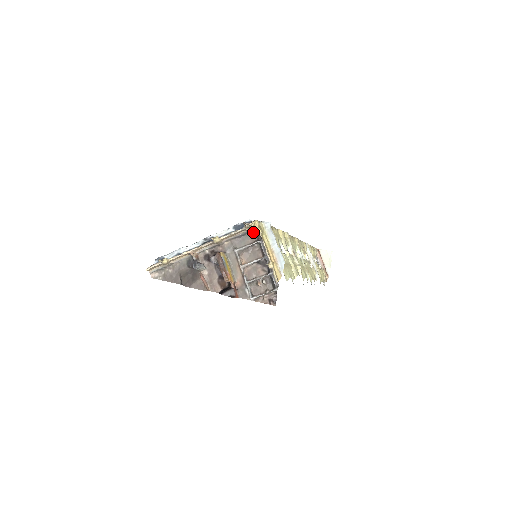
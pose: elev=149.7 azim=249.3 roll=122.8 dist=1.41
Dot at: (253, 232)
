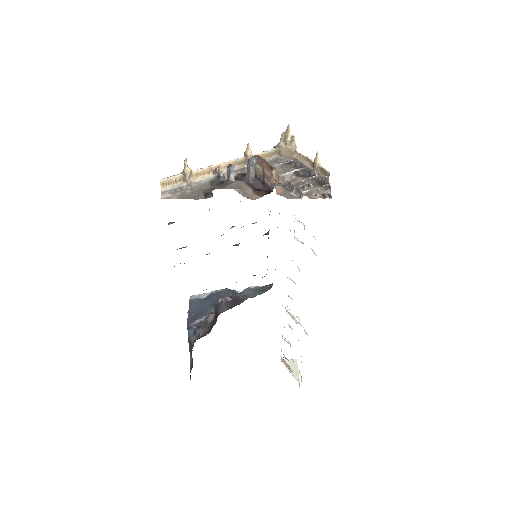
Dot at: (289, 146)
